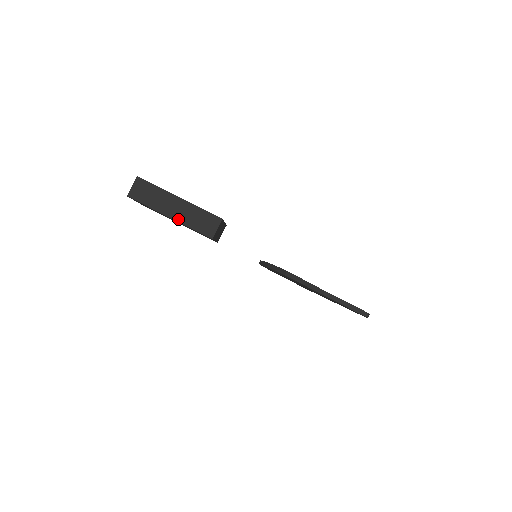
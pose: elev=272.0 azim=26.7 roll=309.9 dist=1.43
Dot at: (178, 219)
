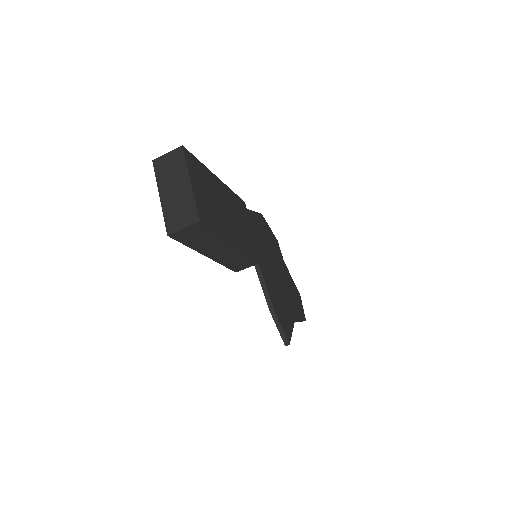
Dot at: (215, 259)
